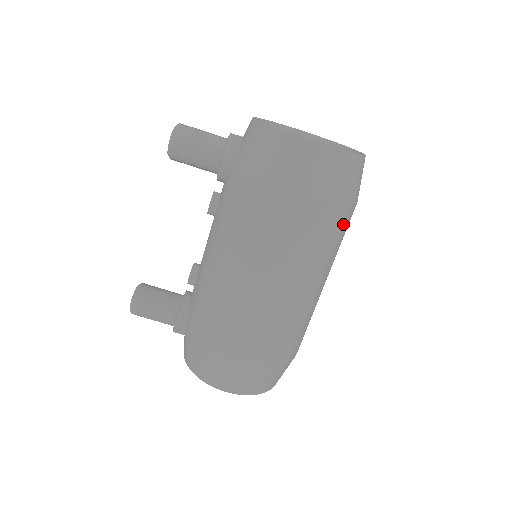
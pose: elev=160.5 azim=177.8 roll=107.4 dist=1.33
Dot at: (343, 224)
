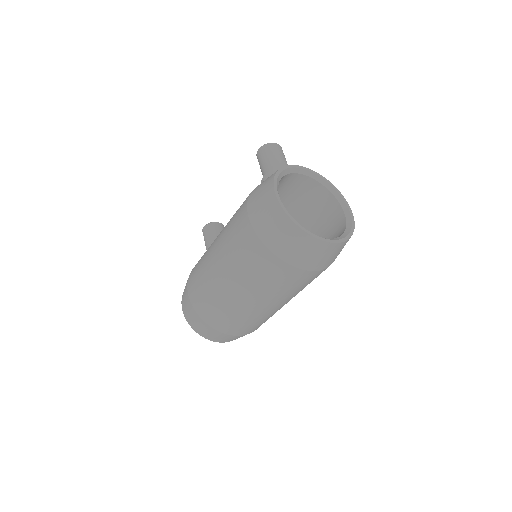
Dot at: (272, 268)
